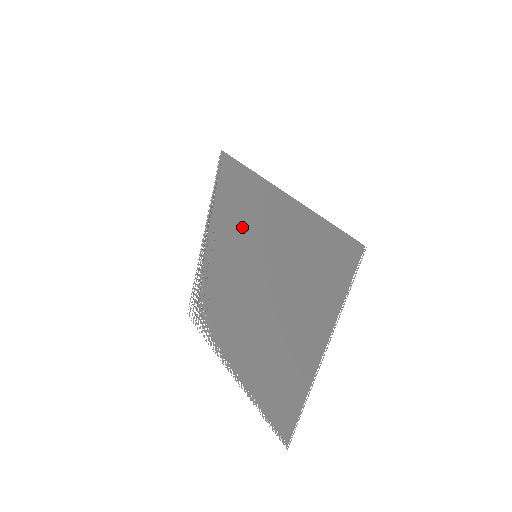
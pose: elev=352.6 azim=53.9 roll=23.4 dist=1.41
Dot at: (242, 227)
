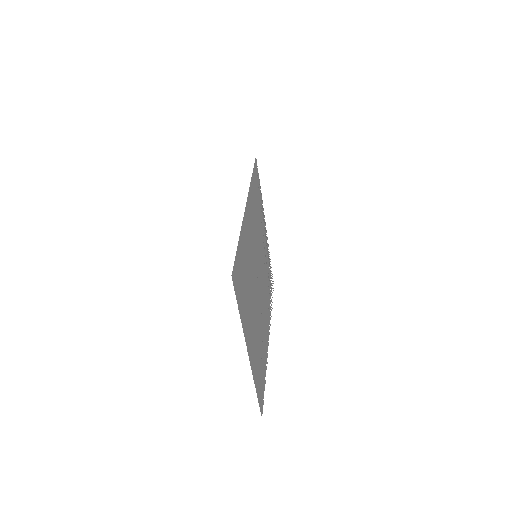
Dot at: (256, 227)
